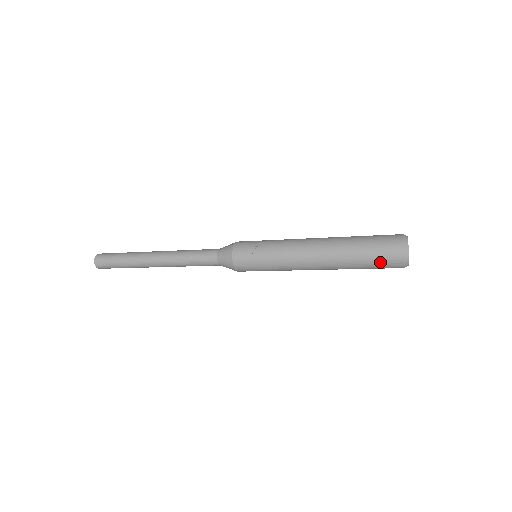
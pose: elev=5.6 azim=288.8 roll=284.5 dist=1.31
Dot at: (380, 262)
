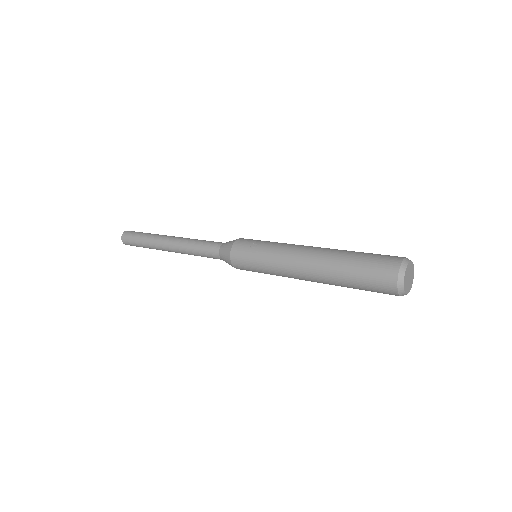
Dot at: (371, 279)
